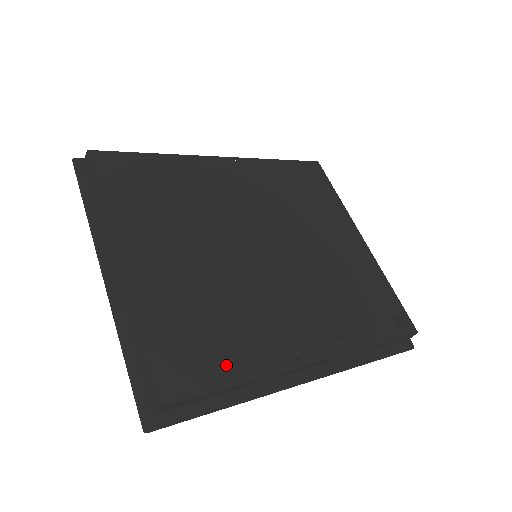
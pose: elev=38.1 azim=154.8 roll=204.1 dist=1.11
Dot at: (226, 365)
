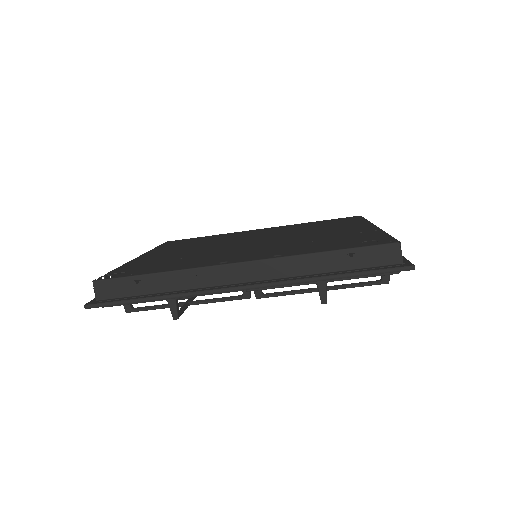
Dot at: (157, 269)
